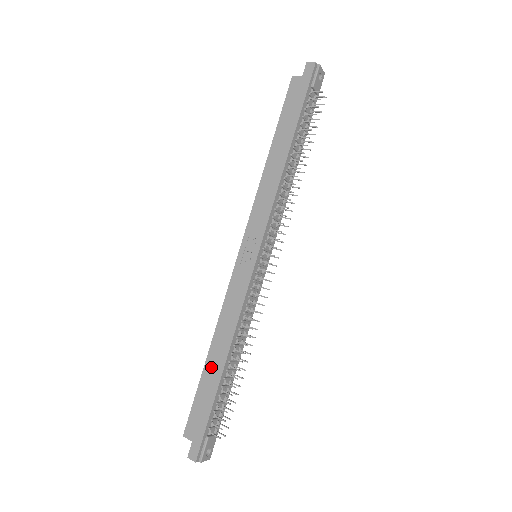
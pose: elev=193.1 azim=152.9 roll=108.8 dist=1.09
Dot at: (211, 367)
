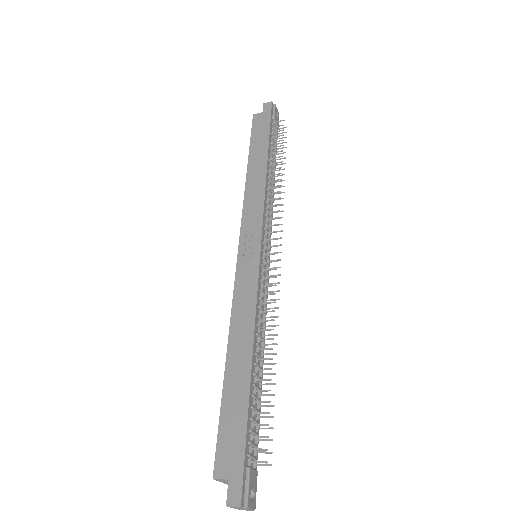
Dot at: (234, 375)
